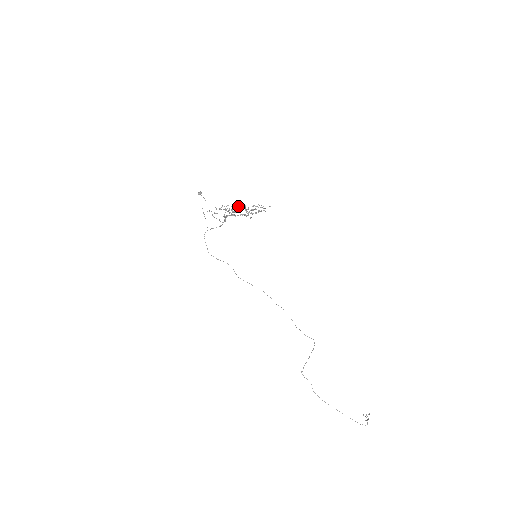
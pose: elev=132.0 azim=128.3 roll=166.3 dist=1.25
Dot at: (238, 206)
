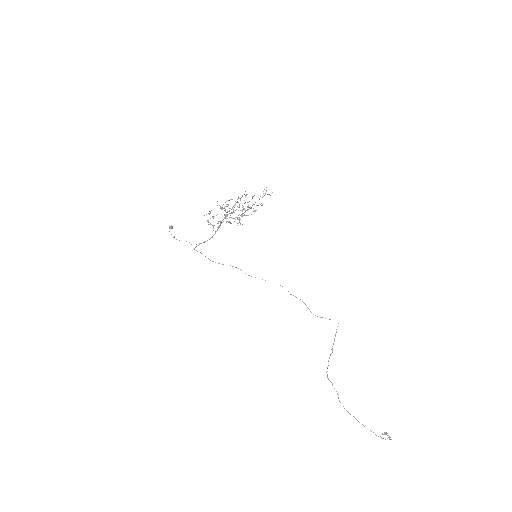
Dot at: occluded
